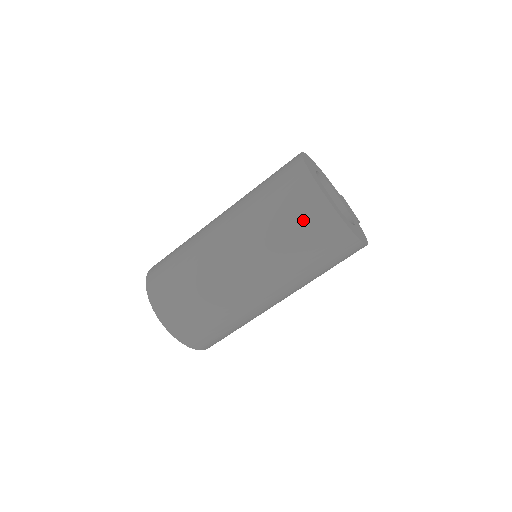
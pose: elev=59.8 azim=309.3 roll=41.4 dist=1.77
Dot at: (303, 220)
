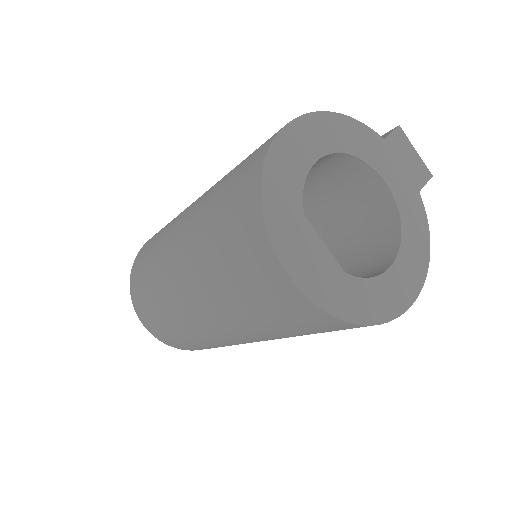
Dot at: (280, 313)
